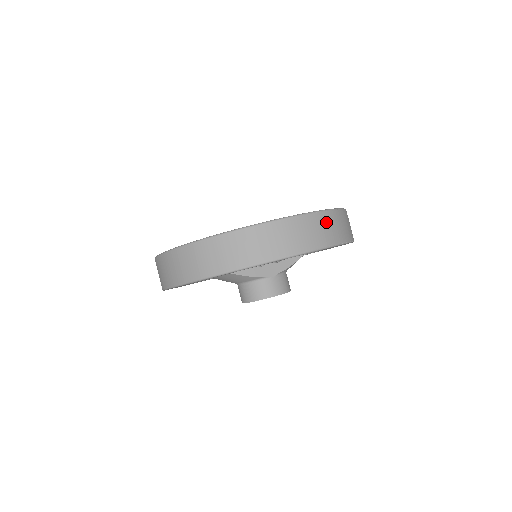
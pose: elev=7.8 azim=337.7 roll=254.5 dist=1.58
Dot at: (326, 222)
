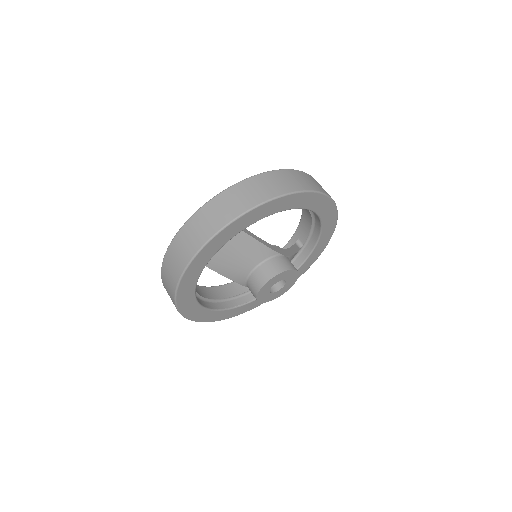
Dot at: occluded
